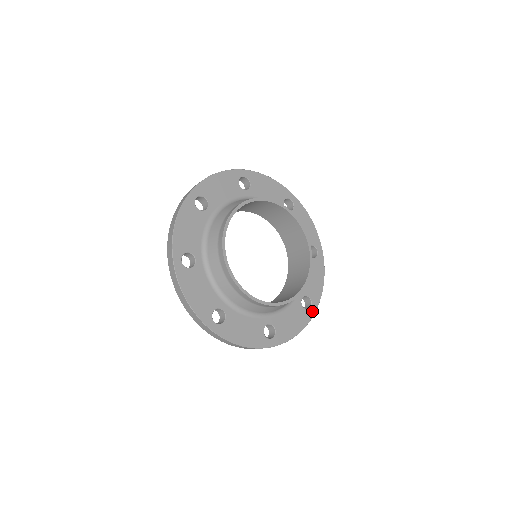
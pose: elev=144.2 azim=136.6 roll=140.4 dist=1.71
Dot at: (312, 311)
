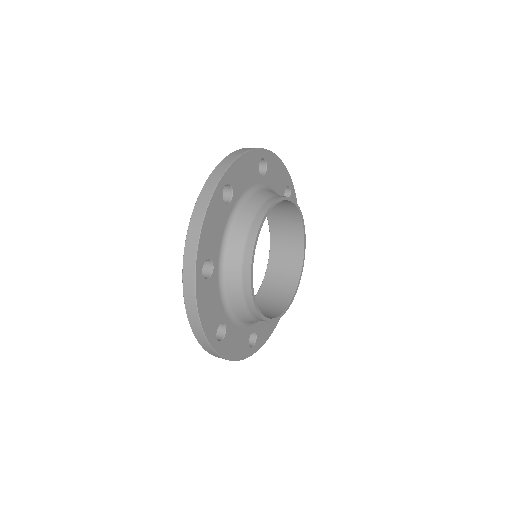
Dot at: occluded
